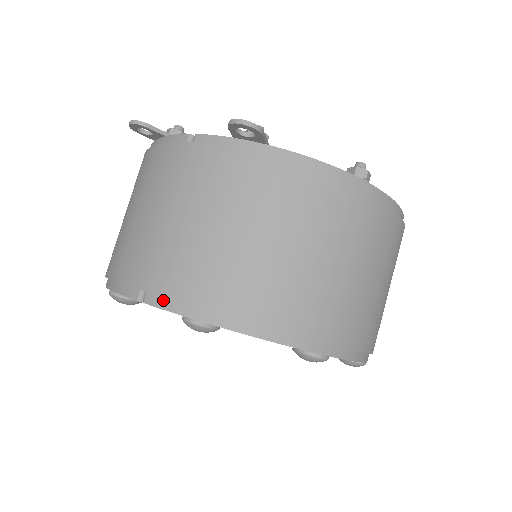
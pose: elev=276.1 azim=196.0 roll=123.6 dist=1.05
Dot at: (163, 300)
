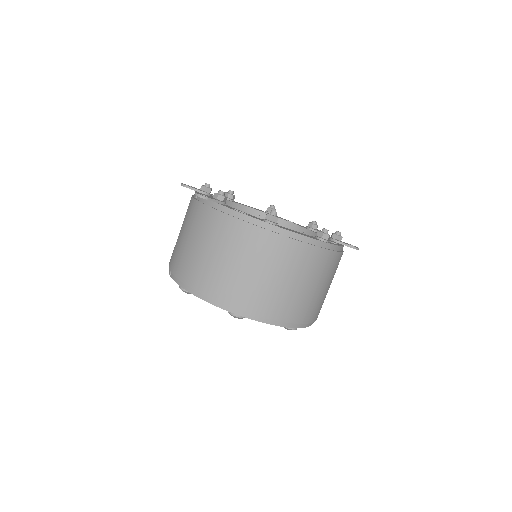
Dot at: (174, 276)
